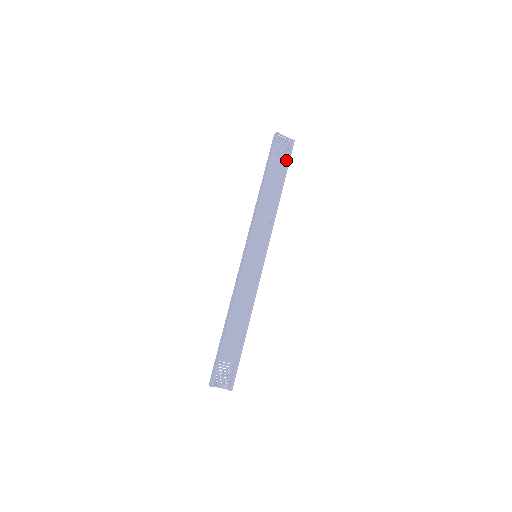
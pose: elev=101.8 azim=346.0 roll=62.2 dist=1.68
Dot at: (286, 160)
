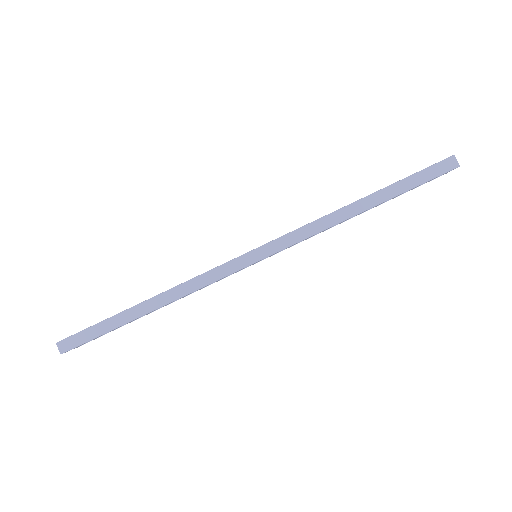
Dot at: (412, 189)
